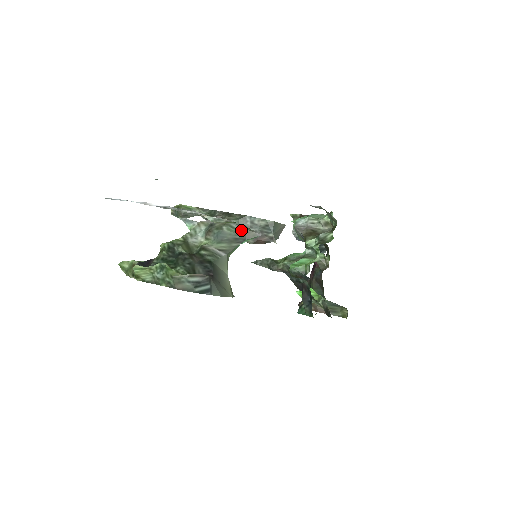
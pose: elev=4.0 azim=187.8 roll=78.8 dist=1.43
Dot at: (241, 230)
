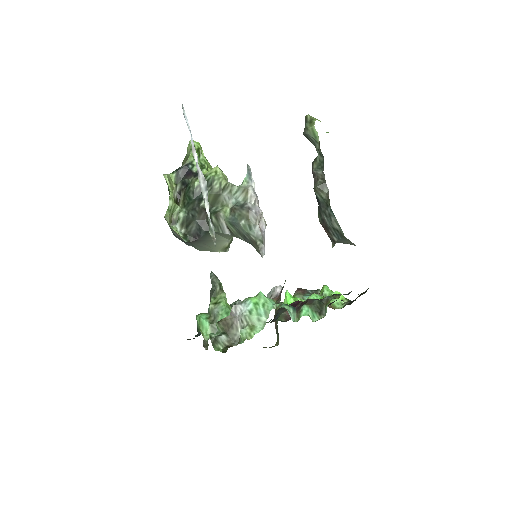
Dot at: (252, 237)
